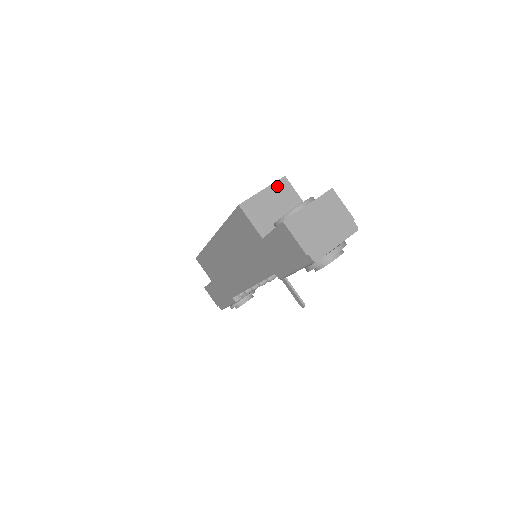
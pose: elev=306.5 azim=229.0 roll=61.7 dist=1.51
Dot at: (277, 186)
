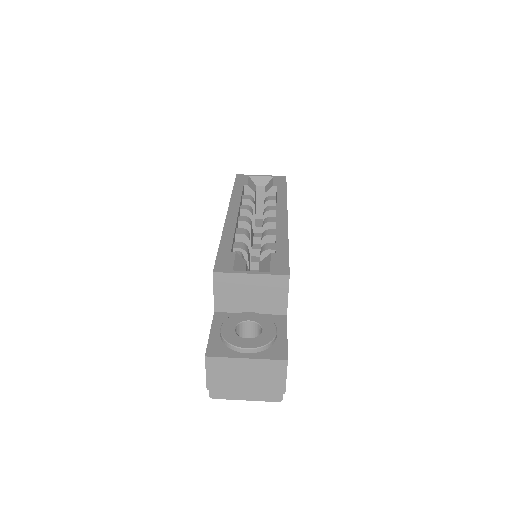
Dot at: (271, 279)
